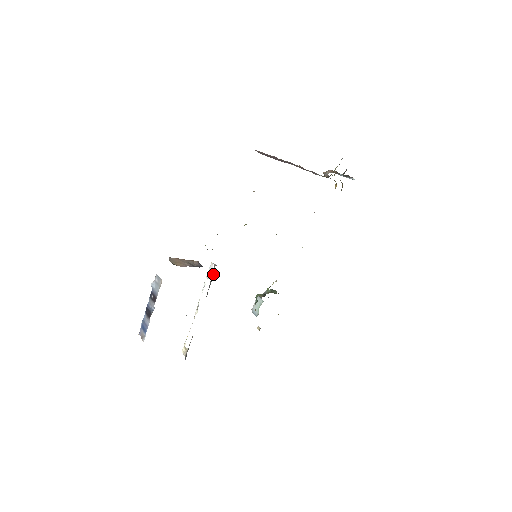
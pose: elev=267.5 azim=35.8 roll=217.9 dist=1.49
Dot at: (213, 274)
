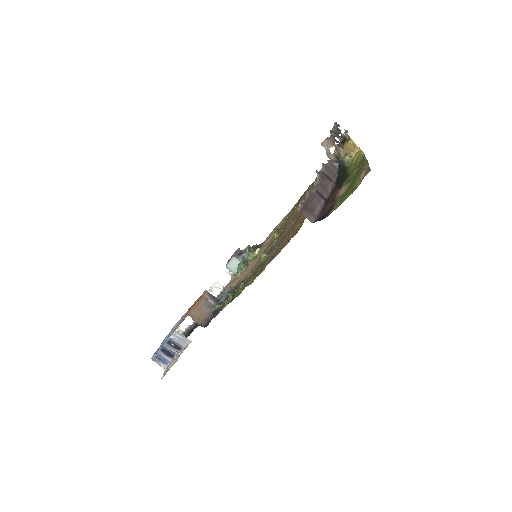
Dot at: (222, 294)
